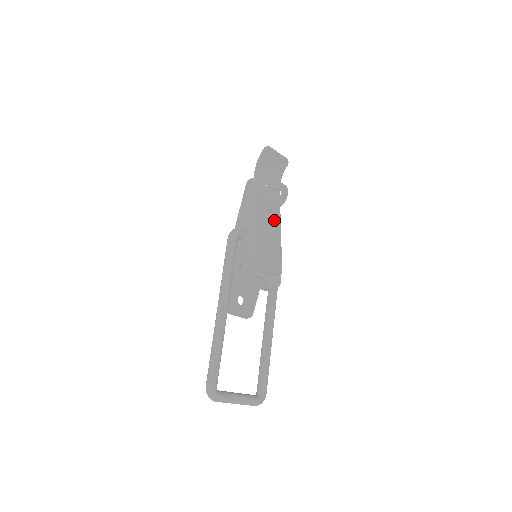
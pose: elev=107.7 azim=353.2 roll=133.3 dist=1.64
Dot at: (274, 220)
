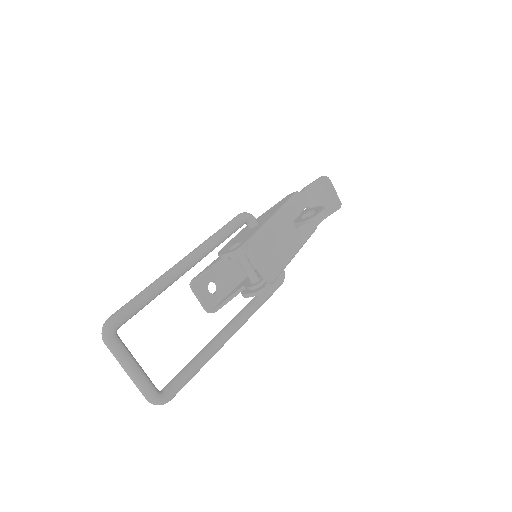
Dot at: (295, 237)
